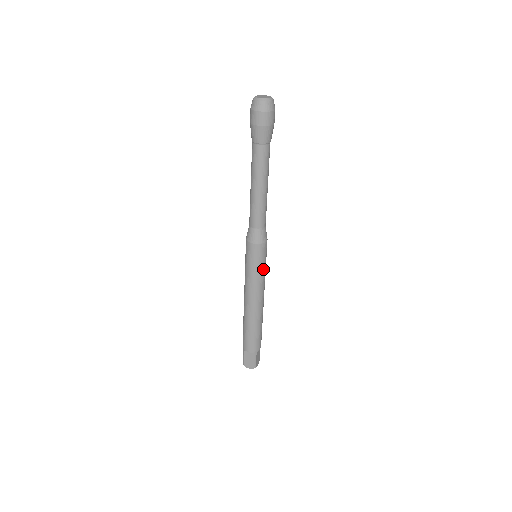
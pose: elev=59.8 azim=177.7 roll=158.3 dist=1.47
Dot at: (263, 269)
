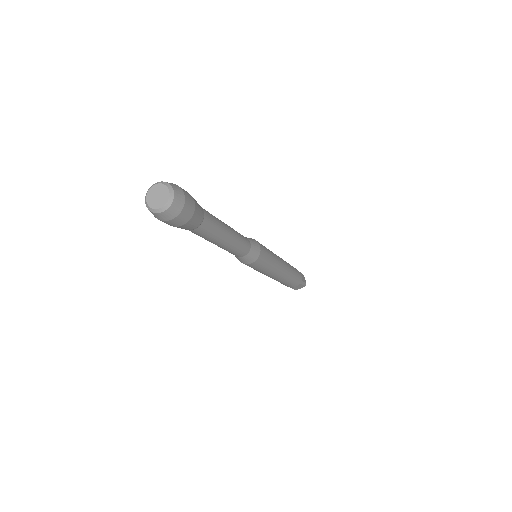
Dot at: (260, 270)
